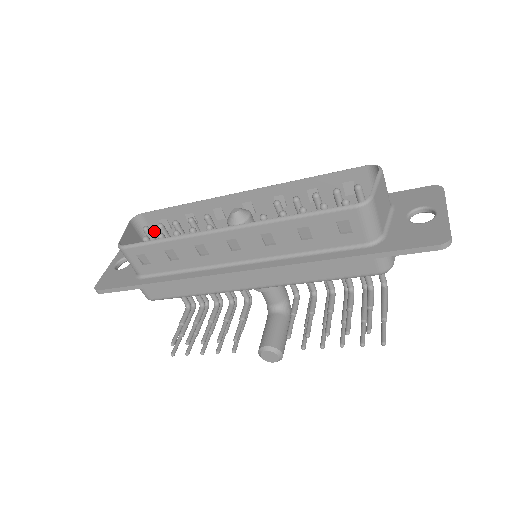
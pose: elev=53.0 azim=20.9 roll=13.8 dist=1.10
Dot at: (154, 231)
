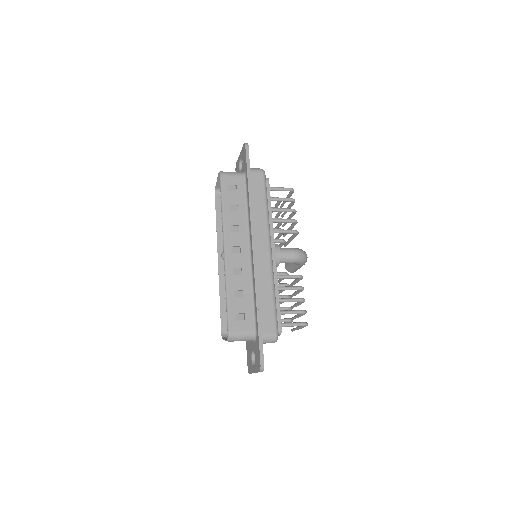
Dot at: (235, 178)
